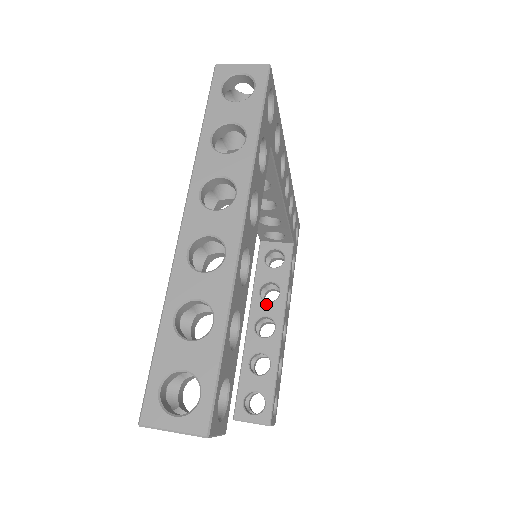
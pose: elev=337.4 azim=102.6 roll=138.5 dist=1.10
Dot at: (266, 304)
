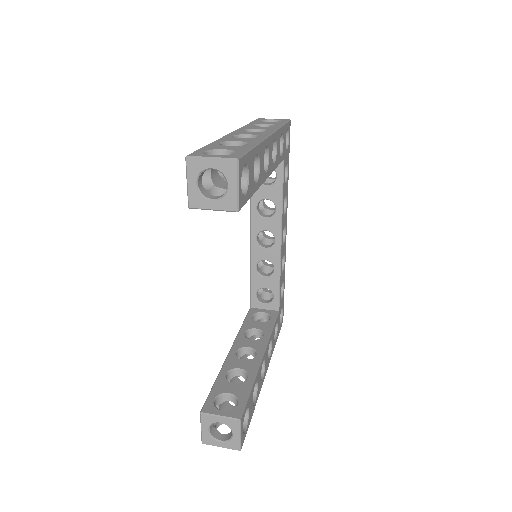
Dot at: (250, 340)
